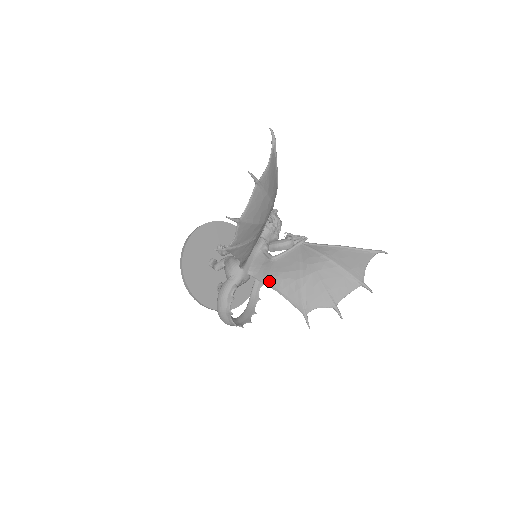
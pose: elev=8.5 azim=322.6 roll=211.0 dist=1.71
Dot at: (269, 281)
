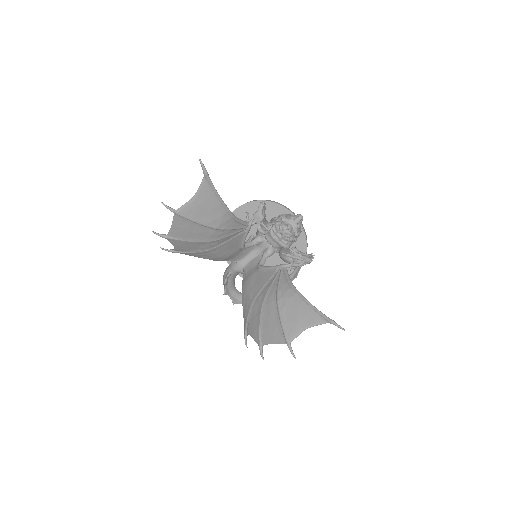
Dot at: (243, 286)
